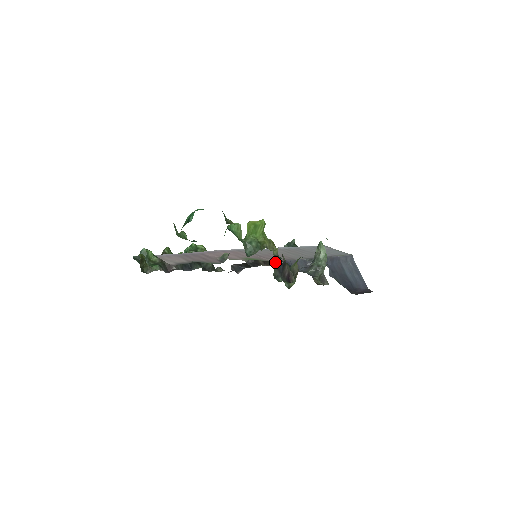
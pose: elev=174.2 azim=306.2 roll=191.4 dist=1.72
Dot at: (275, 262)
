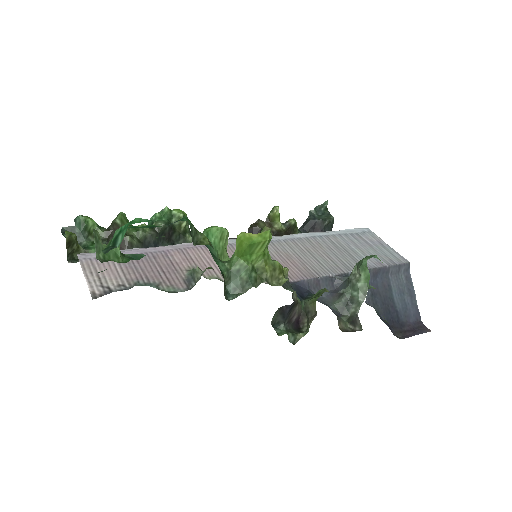
Dot at: occluded
